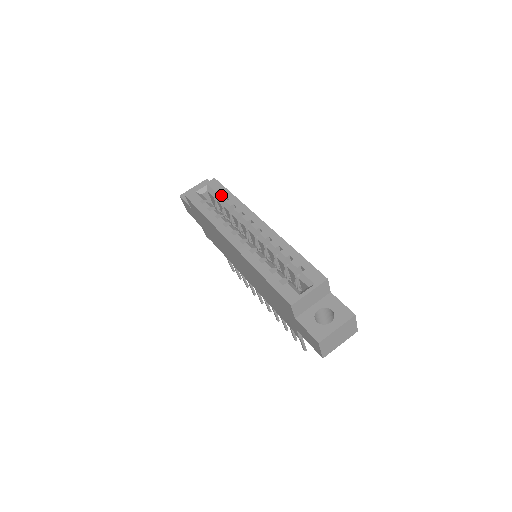
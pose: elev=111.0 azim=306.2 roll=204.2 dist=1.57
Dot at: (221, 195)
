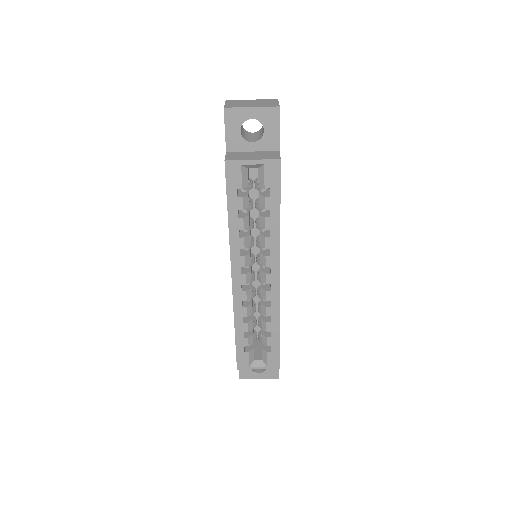
Dot at: (267, 202)
